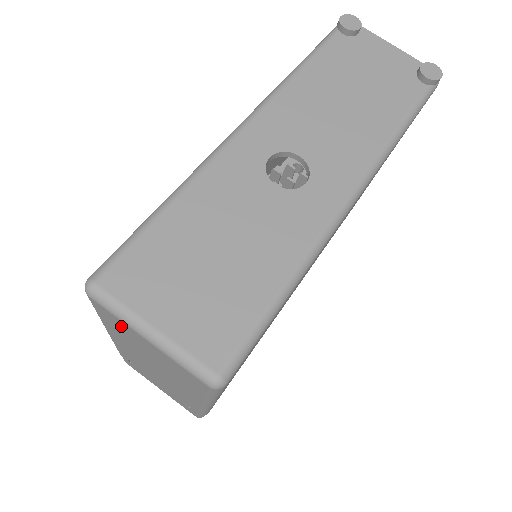
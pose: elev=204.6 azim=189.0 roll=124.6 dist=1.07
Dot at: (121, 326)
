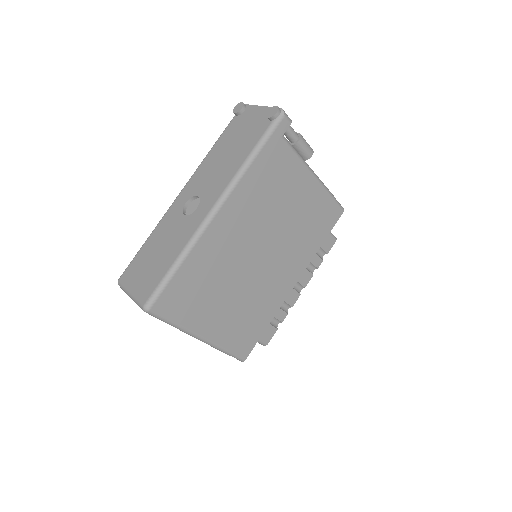
Dot at: occluded
